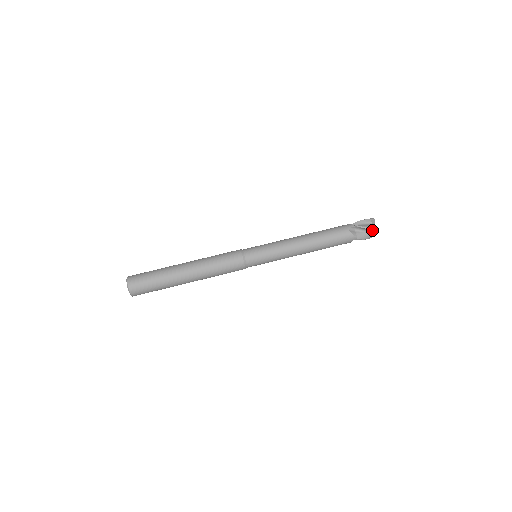
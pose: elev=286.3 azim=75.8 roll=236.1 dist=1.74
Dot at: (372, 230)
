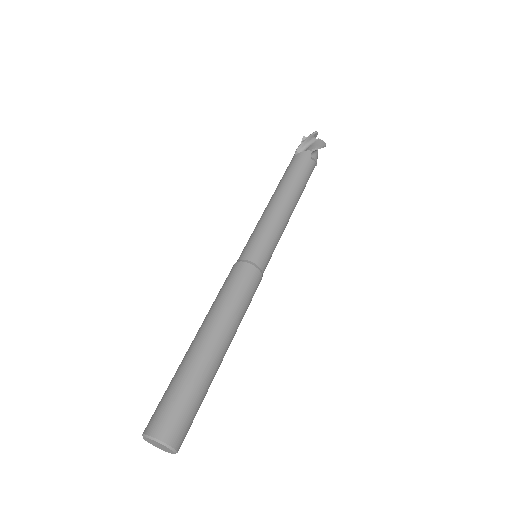
Dot at: (310, 136)
